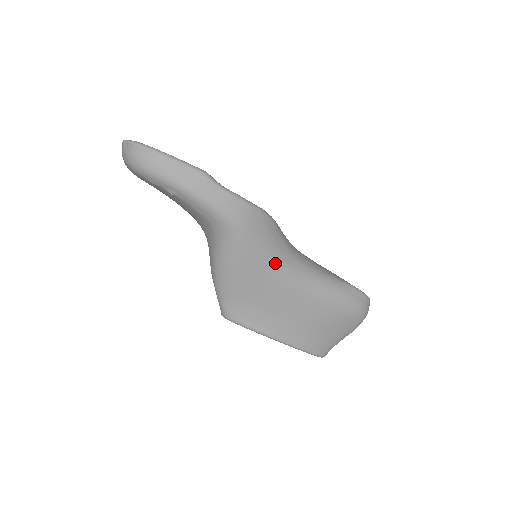
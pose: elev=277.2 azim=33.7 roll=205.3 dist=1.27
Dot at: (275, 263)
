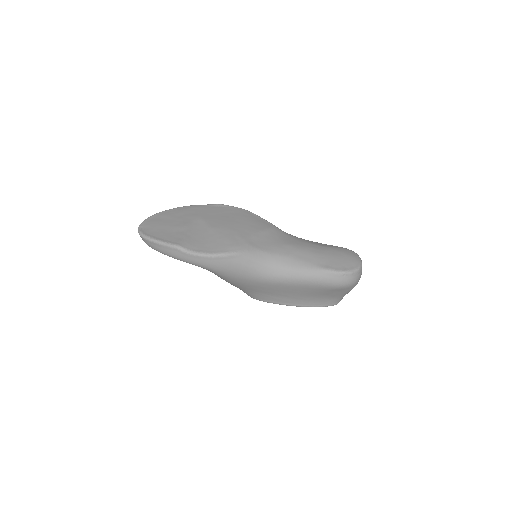
Dot at: (252, 276)
